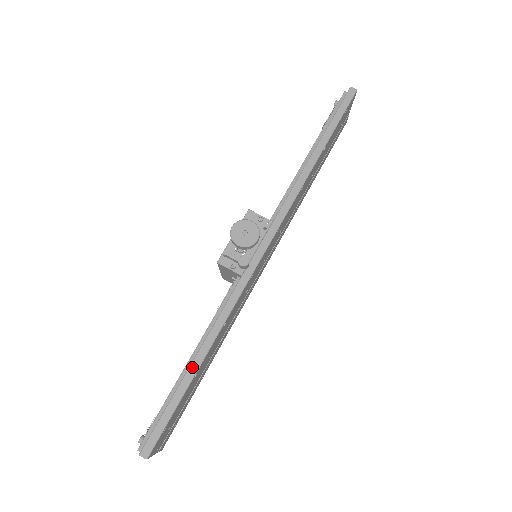
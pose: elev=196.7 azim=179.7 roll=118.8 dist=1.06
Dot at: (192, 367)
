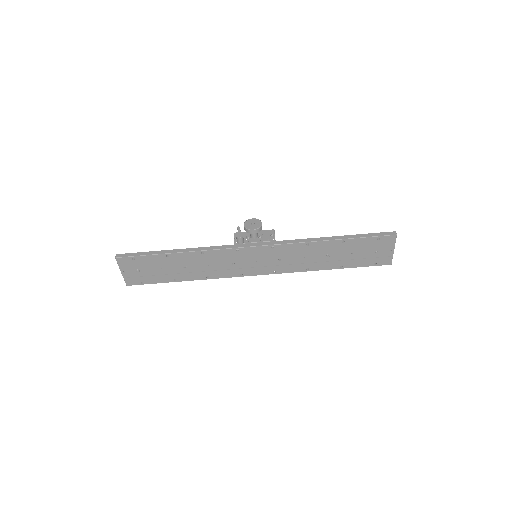
Dot at: (171, 250)
